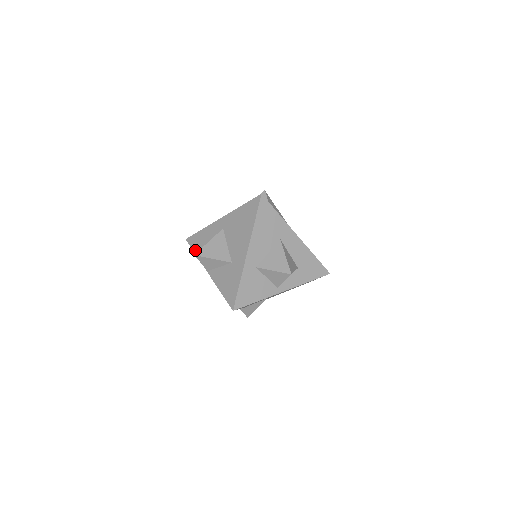
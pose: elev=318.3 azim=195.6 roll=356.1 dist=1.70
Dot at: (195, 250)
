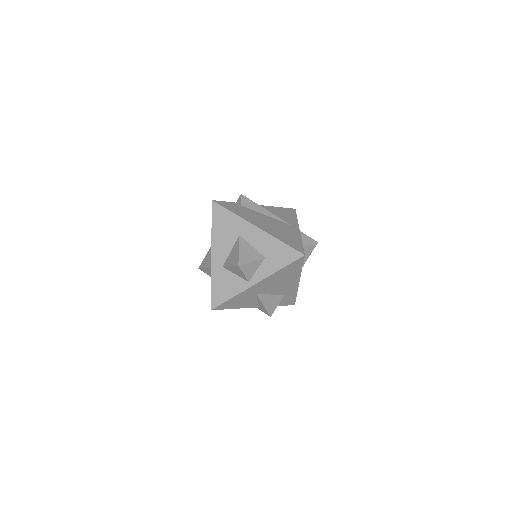
Dot at: occluded
